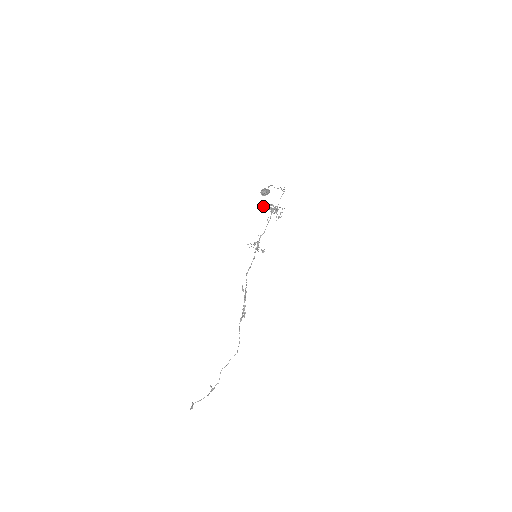
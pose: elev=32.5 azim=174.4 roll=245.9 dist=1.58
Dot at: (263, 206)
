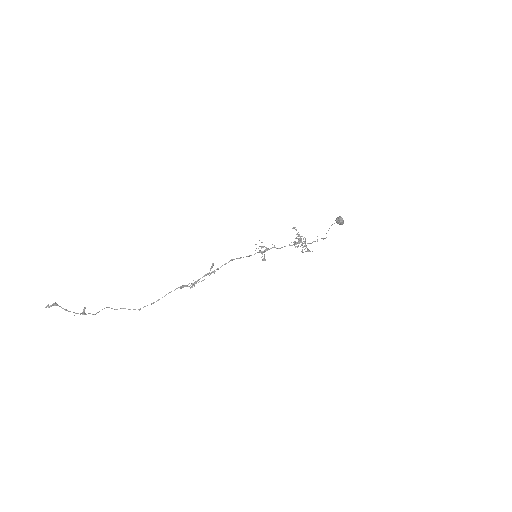
Dot at: occluded
